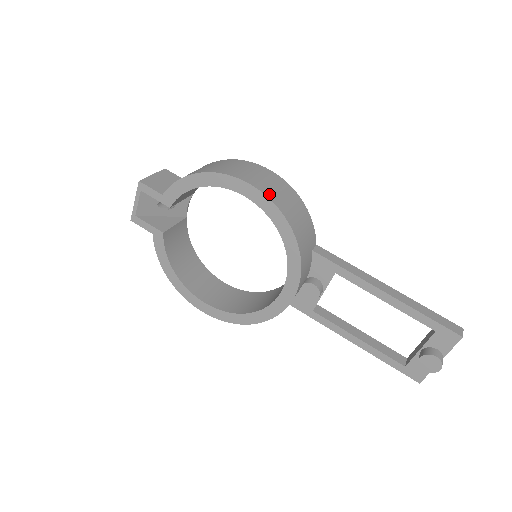
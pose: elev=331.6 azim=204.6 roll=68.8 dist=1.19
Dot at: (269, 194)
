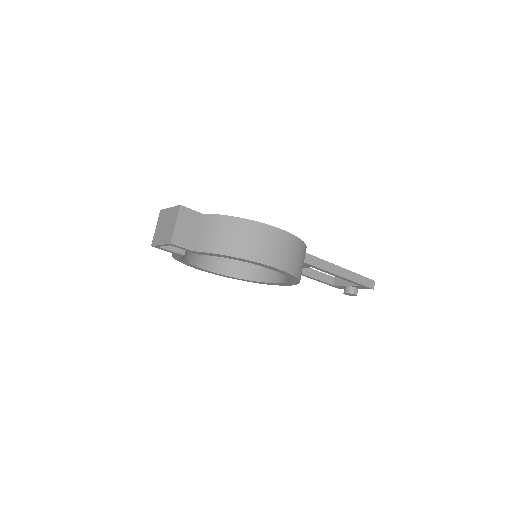
Dot at: (290, 269)
